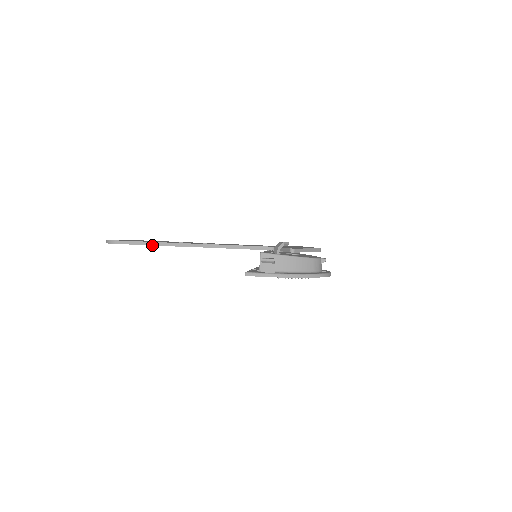
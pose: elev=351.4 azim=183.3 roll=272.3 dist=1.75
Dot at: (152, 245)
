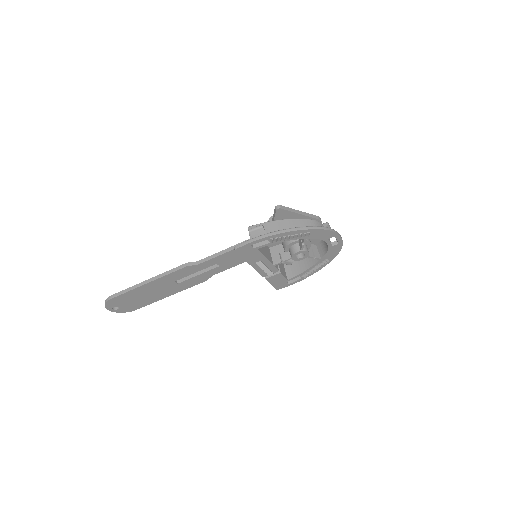
Dot at: (146, 283)
